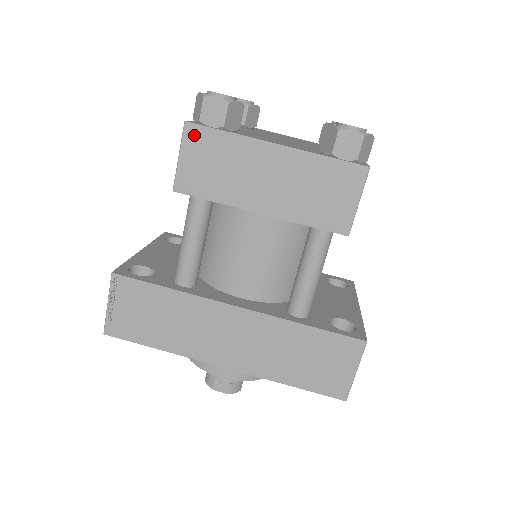
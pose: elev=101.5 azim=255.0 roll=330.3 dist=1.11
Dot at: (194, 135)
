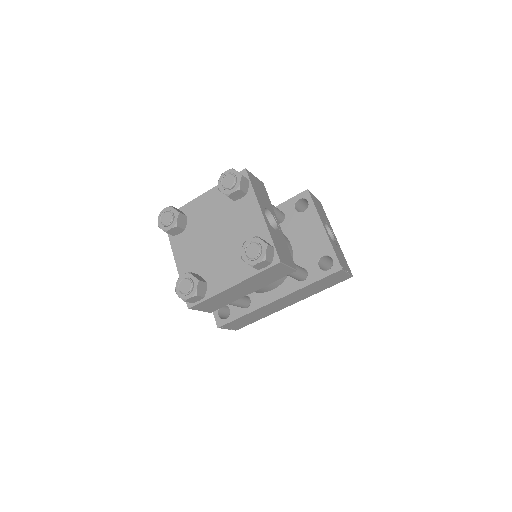
Dot at: (197, 307)
